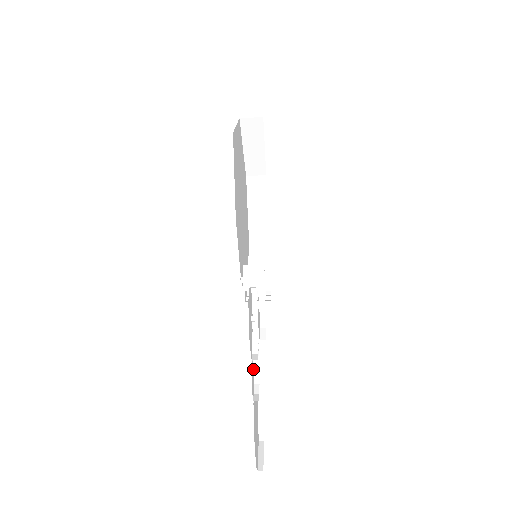
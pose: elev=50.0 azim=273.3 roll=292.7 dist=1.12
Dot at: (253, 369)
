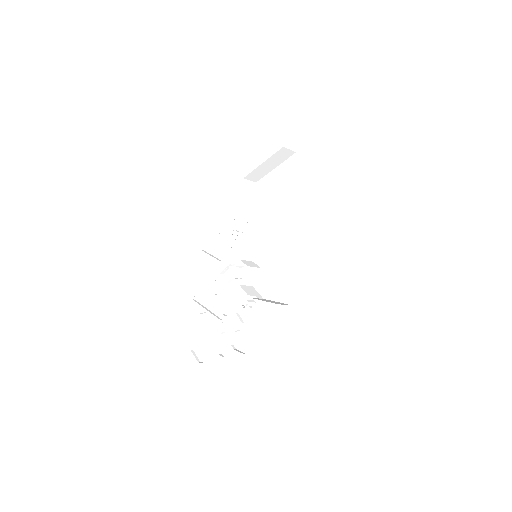
Dot at: (223, 334)
